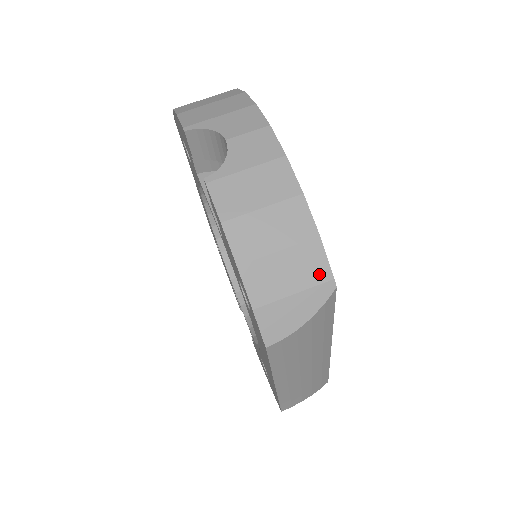
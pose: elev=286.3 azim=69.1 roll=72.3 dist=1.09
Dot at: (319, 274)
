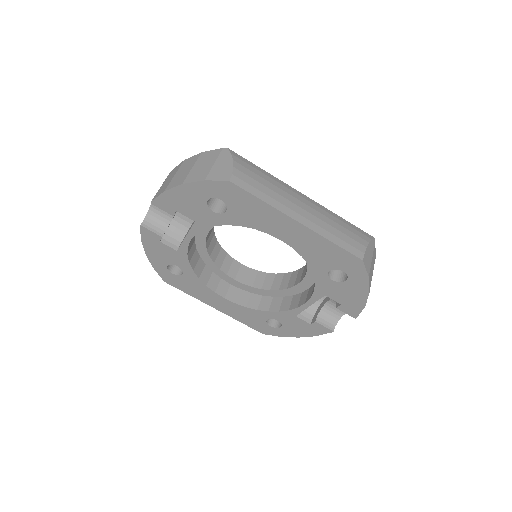
Dot at: (215, 154)
